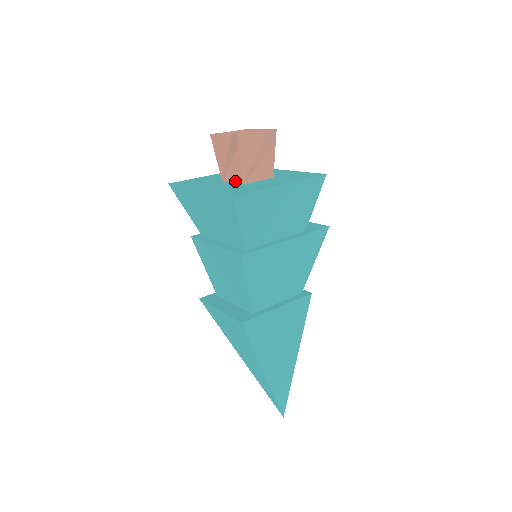
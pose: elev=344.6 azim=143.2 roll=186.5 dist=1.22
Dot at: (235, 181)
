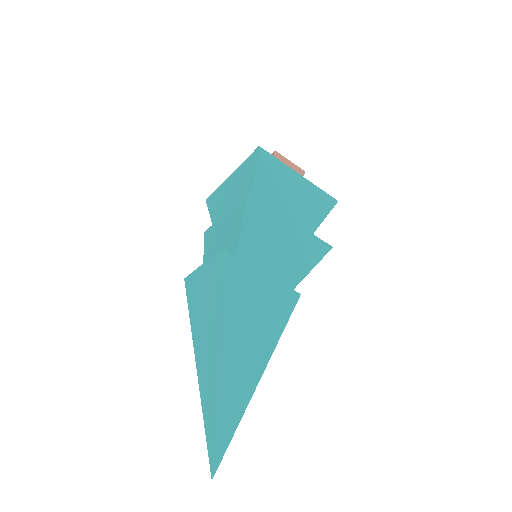
Dot at: occluded
